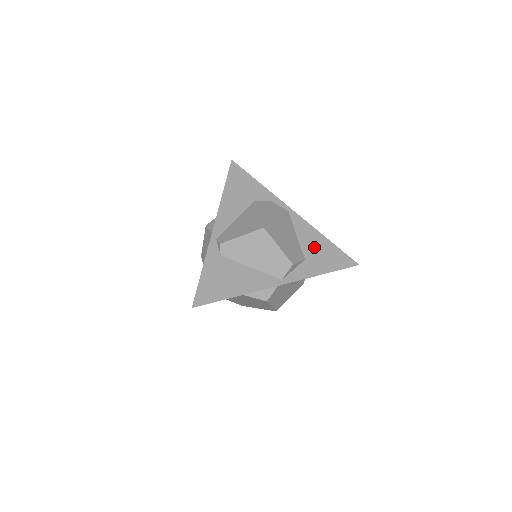
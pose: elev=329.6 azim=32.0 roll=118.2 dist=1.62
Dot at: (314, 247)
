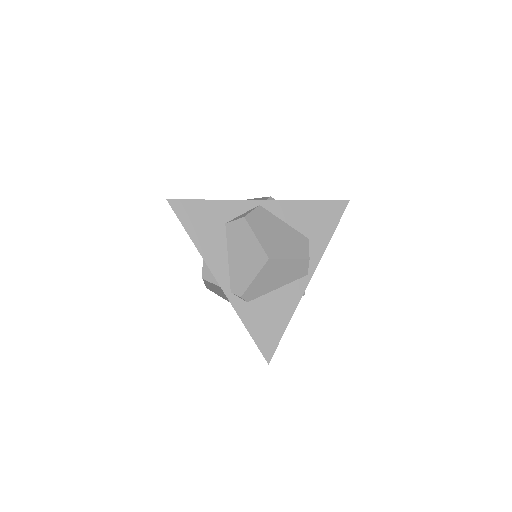
Dot at: (306, 219)
